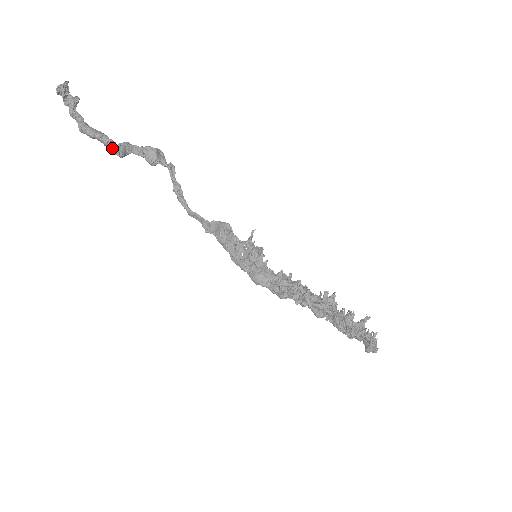
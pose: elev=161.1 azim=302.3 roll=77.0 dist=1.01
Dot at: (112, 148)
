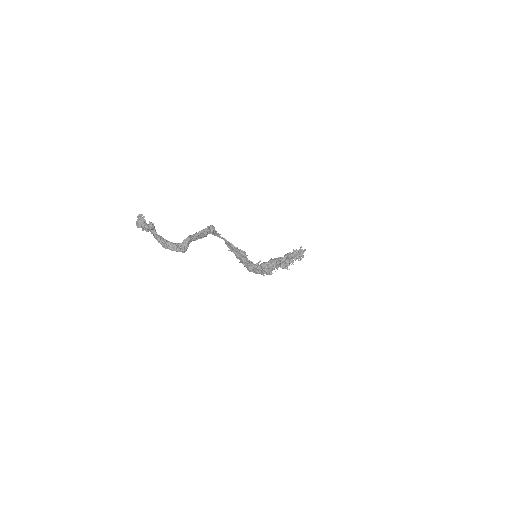
Dot at: (182, 252)
